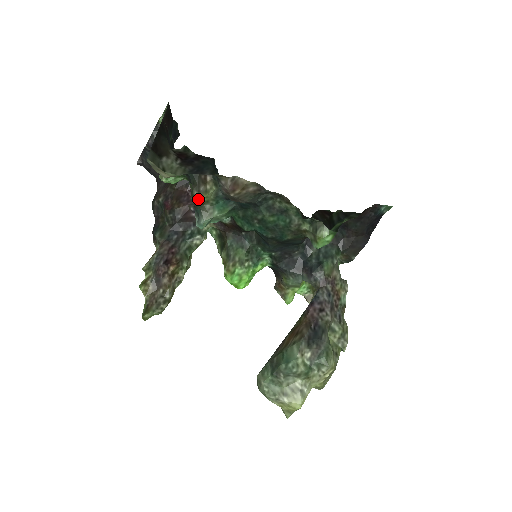
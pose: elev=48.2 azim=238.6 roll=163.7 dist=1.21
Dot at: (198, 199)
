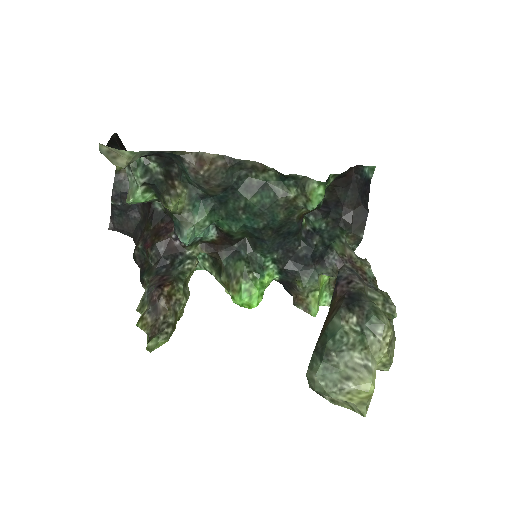
Dot at: (171, 202)
